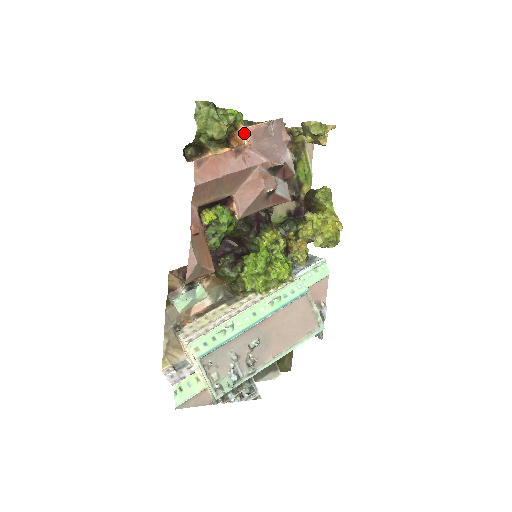
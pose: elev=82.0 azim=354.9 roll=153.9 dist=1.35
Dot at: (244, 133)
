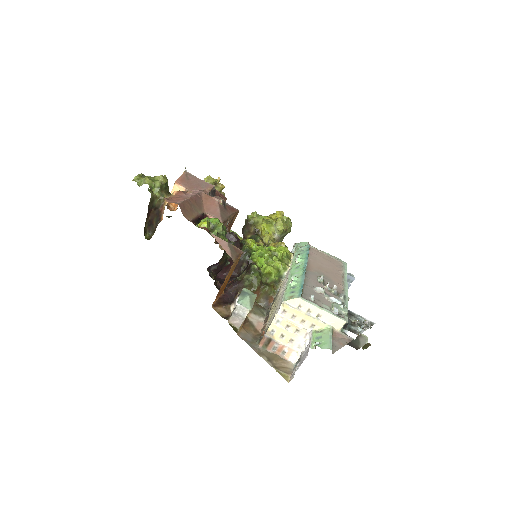
Dot at: (176, 188)
